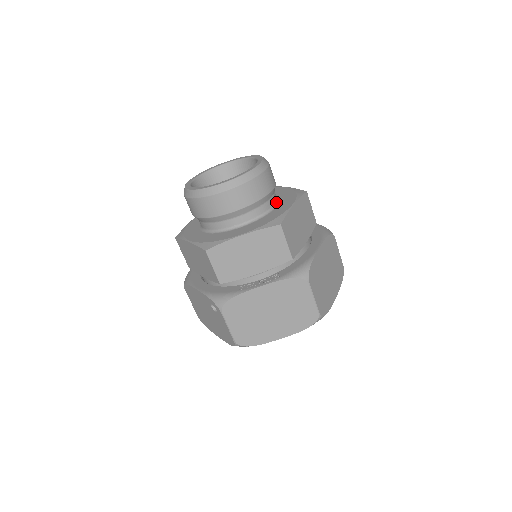
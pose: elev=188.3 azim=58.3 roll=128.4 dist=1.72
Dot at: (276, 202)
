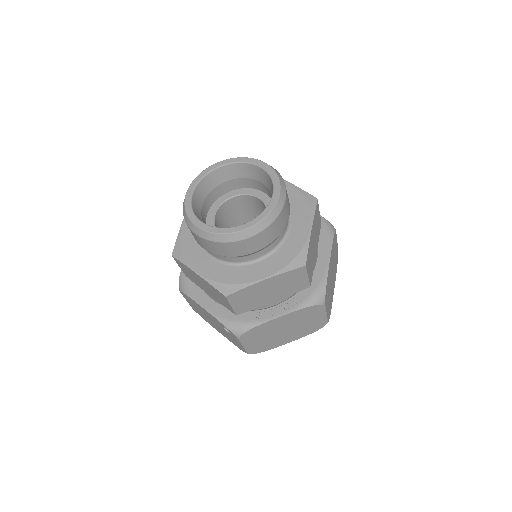
Dot at: (288, 219)
